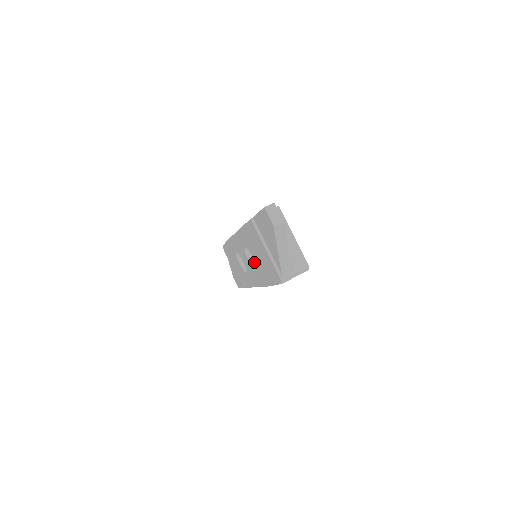
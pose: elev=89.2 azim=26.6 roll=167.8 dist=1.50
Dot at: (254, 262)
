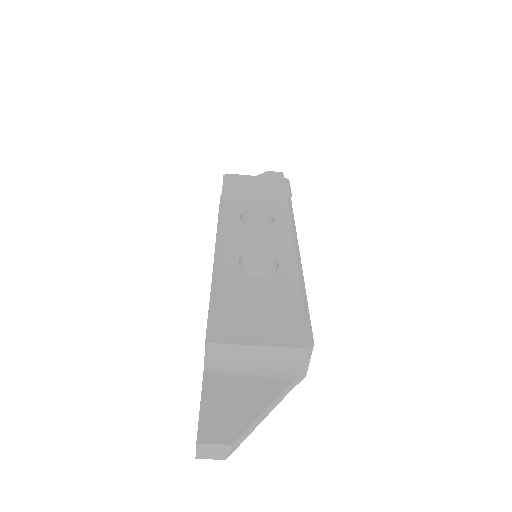
Dot at: occluded
